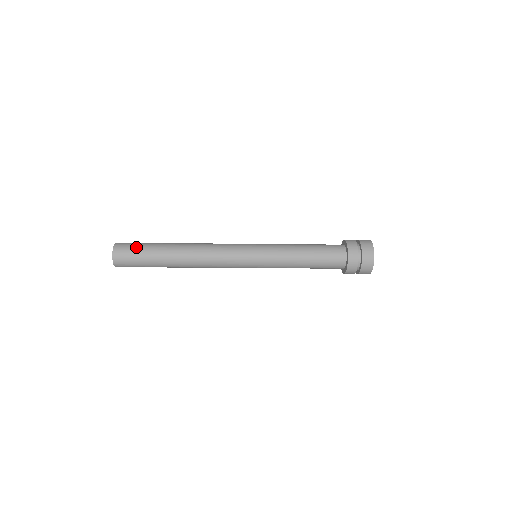
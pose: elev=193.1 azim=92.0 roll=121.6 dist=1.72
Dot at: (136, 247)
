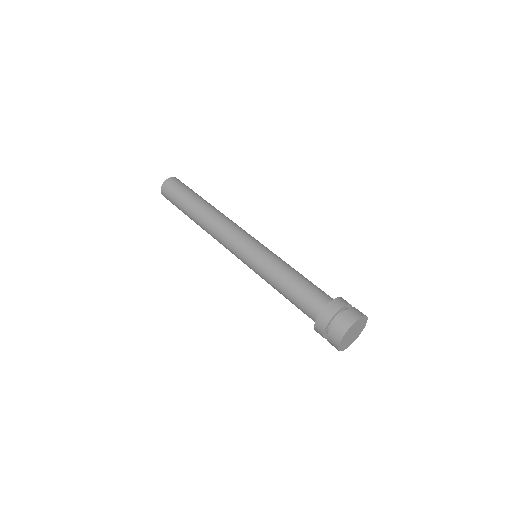
Dot at: (177, 190)
